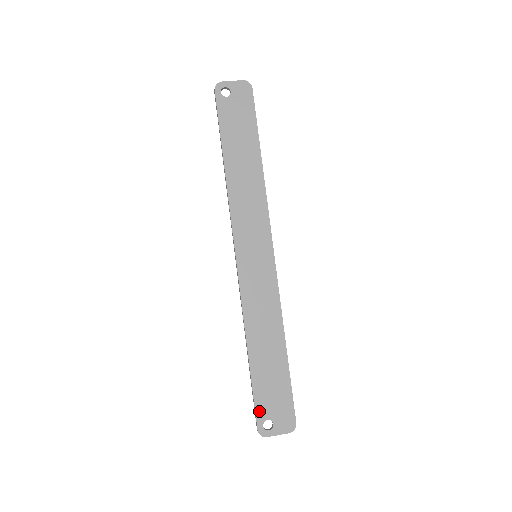
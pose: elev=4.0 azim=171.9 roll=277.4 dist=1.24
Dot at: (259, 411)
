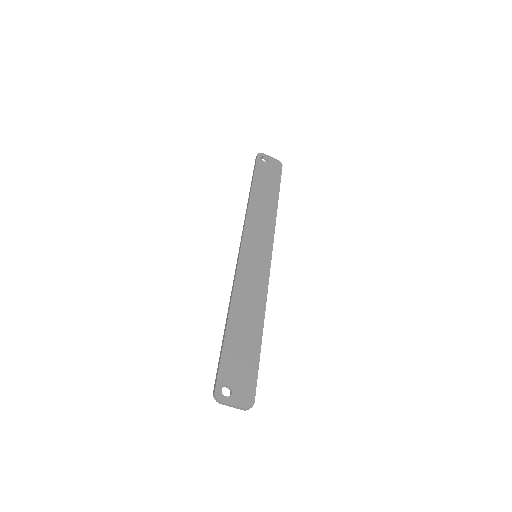
Dot at: (222, 373)
